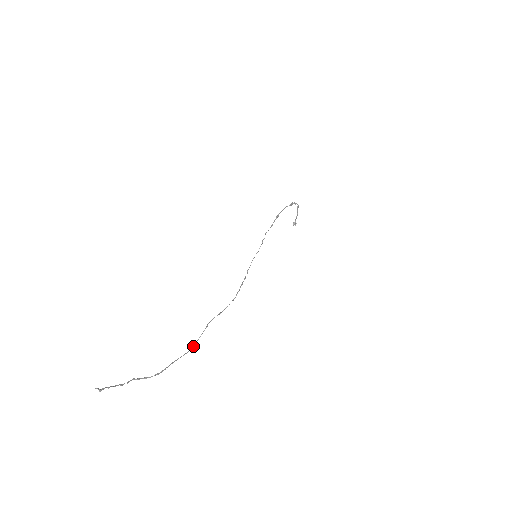
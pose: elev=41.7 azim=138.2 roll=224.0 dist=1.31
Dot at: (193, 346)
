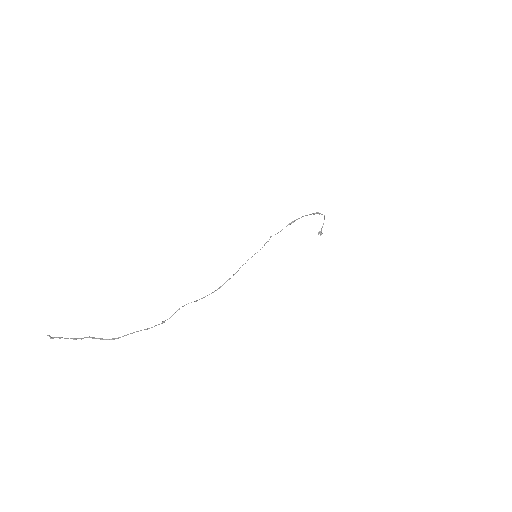
Dot at: occluded
